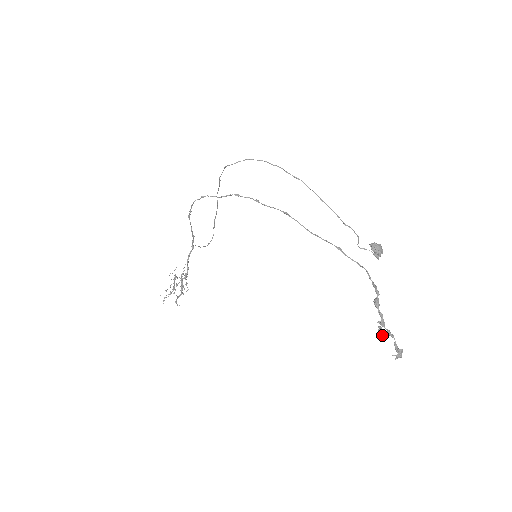
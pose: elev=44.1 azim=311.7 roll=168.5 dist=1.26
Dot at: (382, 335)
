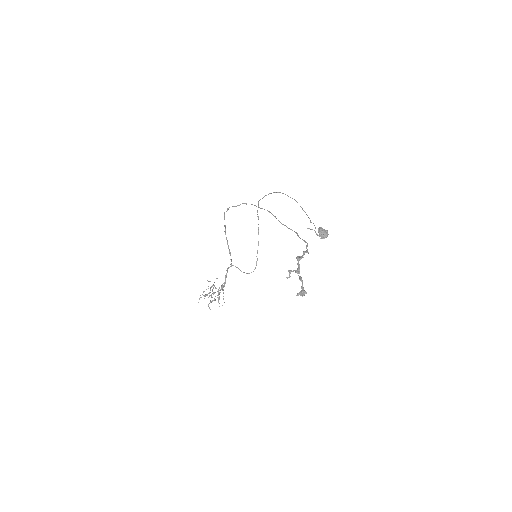
Dot at: occluded
